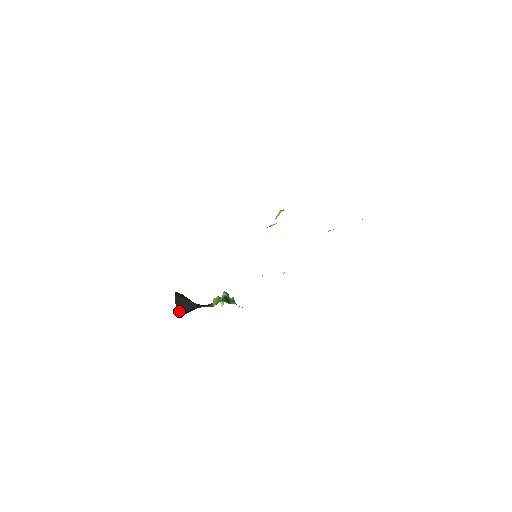
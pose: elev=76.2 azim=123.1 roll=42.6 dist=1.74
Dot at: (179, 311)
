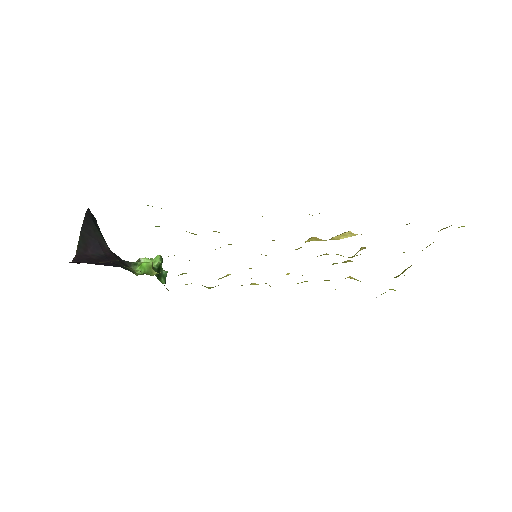
Dot at: (80, 250)
